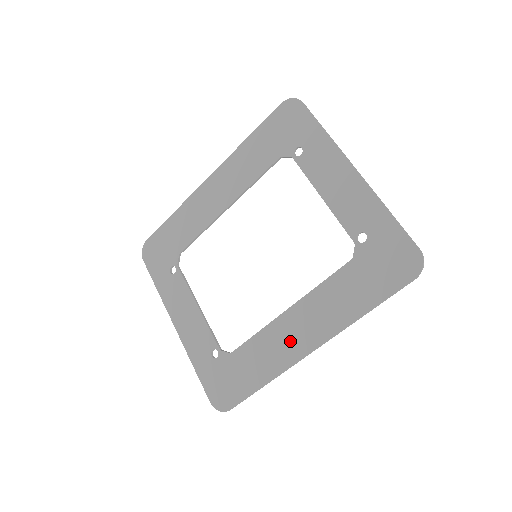
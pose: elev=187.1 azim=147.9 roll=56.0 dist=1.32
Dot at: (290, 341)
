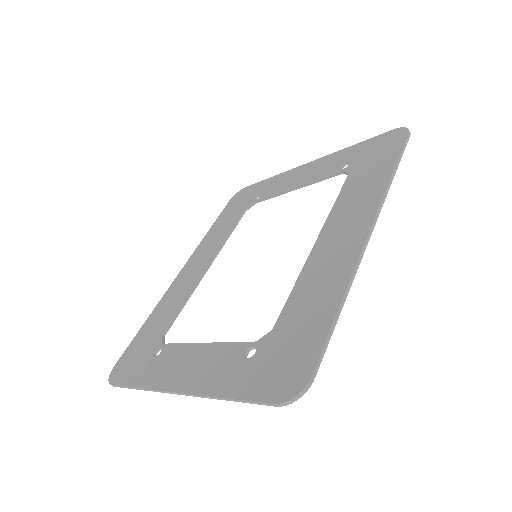
Dot at: (339, 249)
